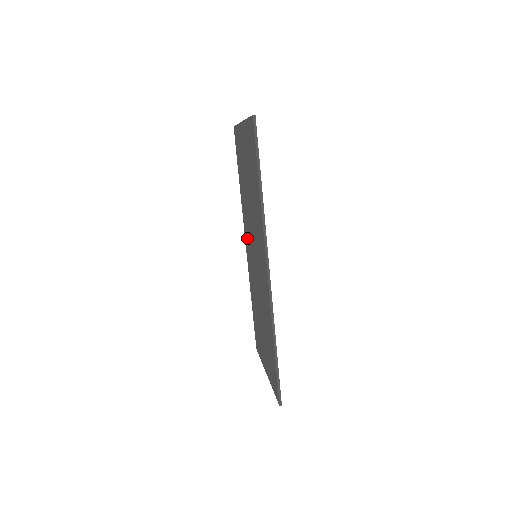
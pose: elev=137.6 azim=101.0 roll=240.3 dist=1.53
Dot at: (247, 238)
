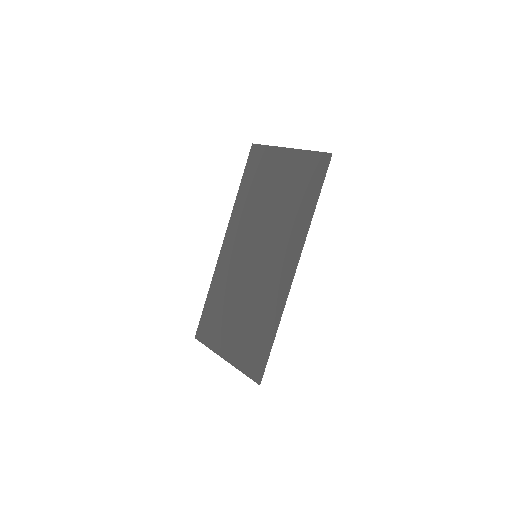
Dot at: (235, 238)
